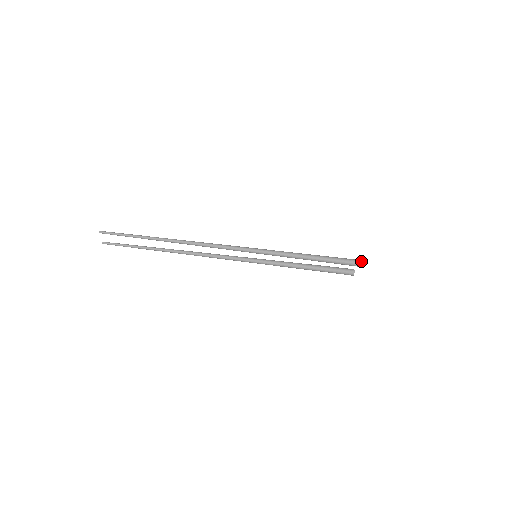
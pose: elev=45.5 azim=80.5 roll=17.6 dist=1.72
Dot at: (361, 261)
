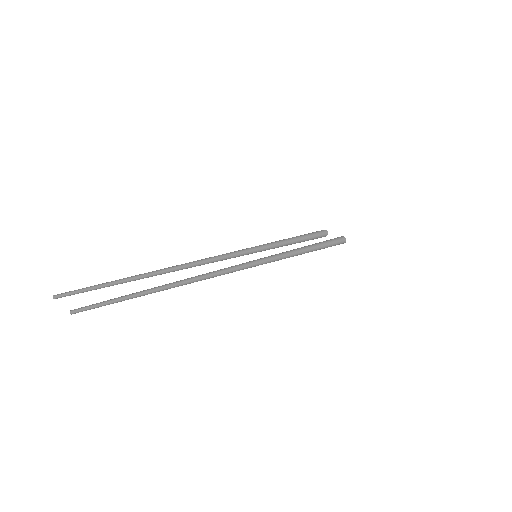
Dot at: occluded
